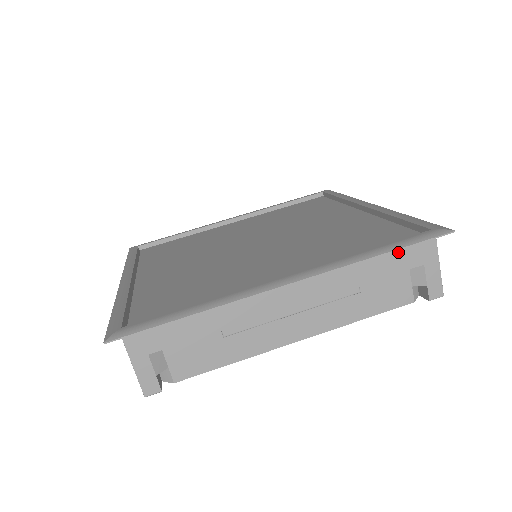
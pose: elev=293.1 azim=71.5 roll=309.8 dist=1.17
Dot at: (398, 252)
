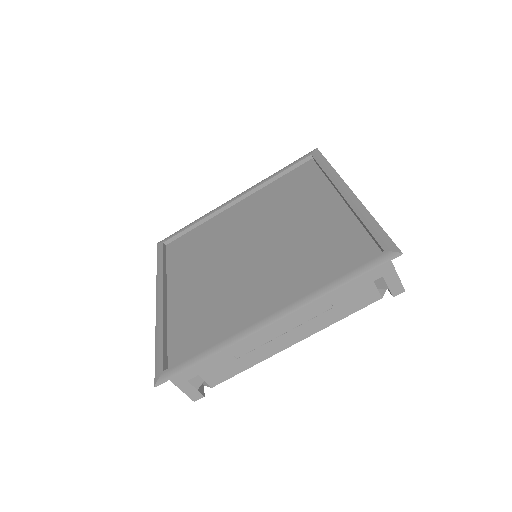
Dot at: occluded
